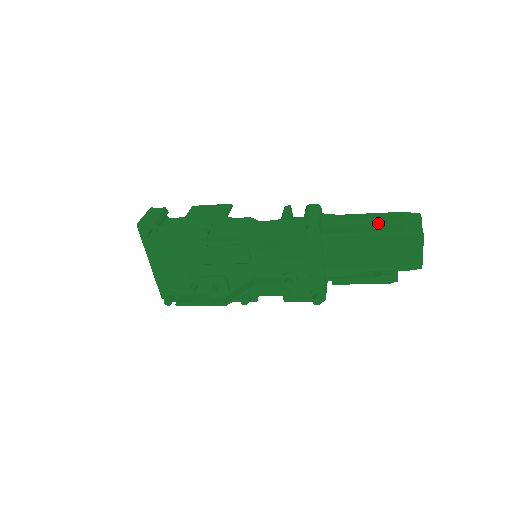
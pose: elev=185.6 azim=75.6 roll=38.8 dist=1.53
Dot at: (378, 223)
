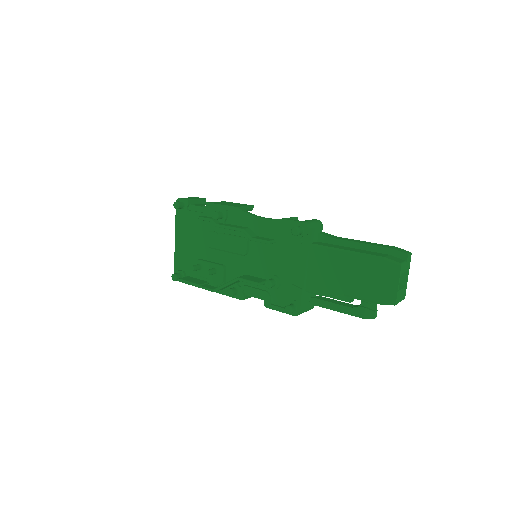
Dot at: (366, 249)
